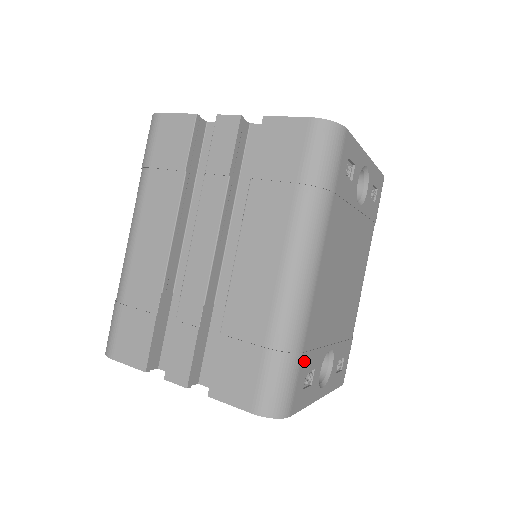
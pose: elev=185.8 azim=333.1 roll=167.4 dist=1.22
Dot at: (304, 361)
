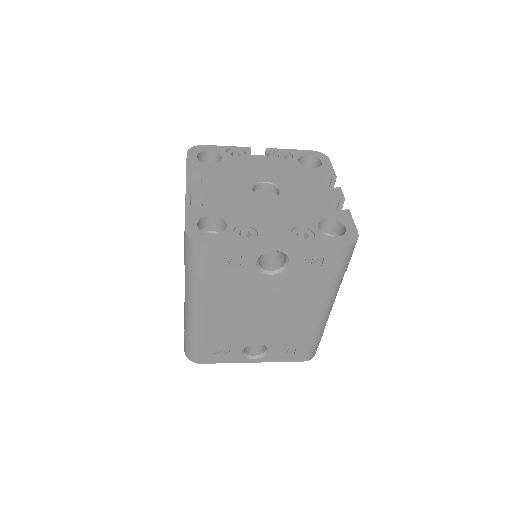
Dot at: (207, 346)
